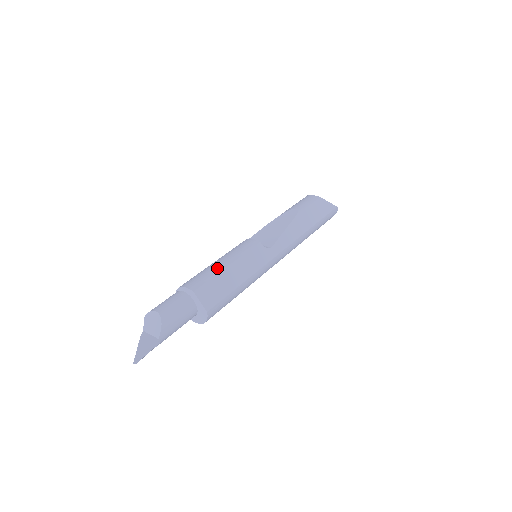
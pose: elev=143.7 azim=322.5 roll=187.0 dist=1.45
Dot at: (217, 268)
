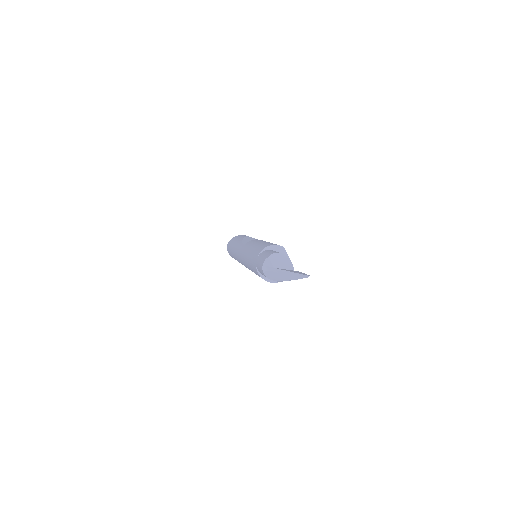
Dot at: occluded
